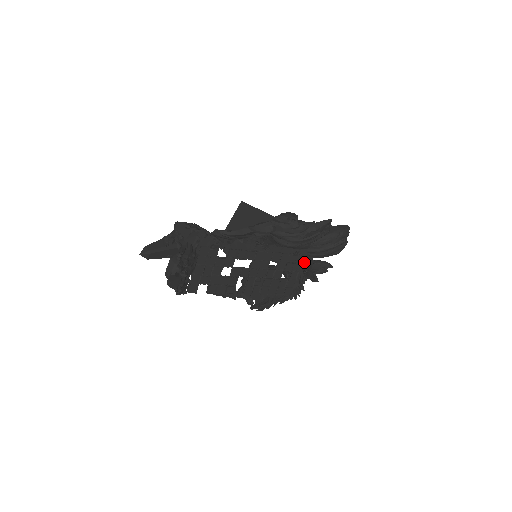
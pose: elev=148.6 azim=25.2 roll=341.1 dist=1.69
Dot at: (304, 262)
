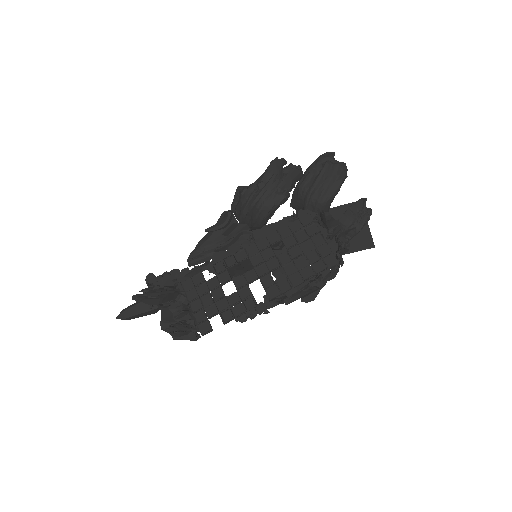
Dot at: (317, 220)
